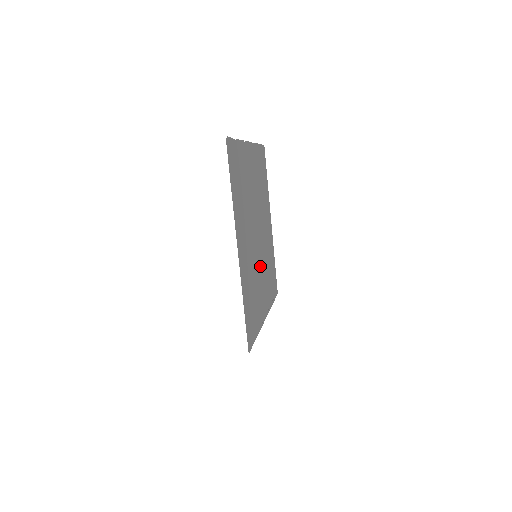
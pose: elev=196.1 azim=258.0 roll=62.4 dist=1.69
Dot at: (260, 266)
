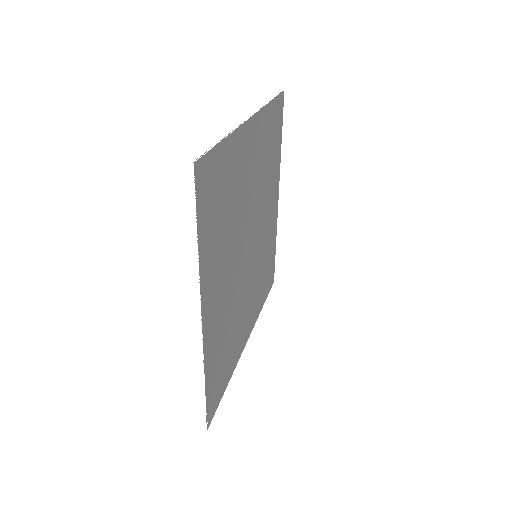
Dot at: (261, 228)
